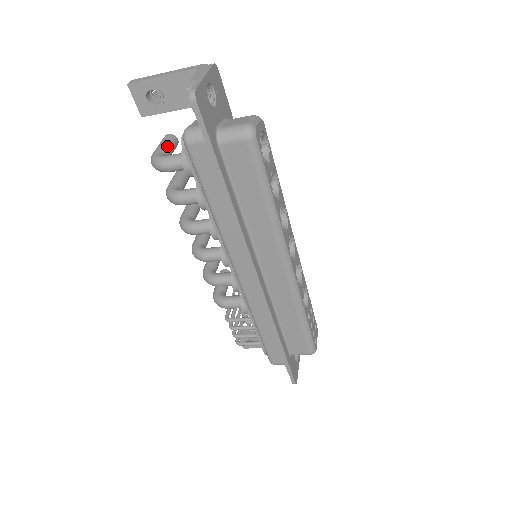
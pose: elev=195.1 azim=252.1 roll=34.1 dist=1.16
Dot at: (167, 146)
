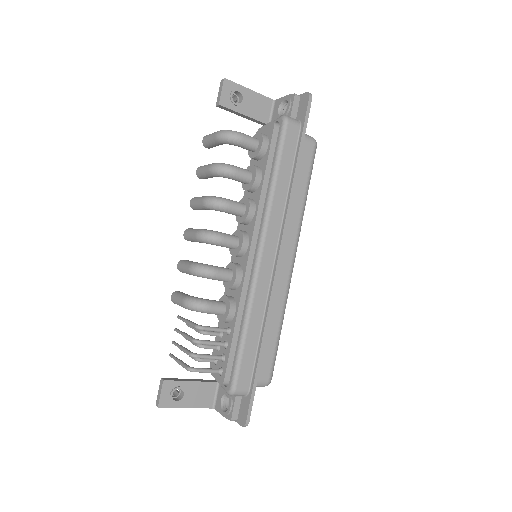
Dot at: occluded
